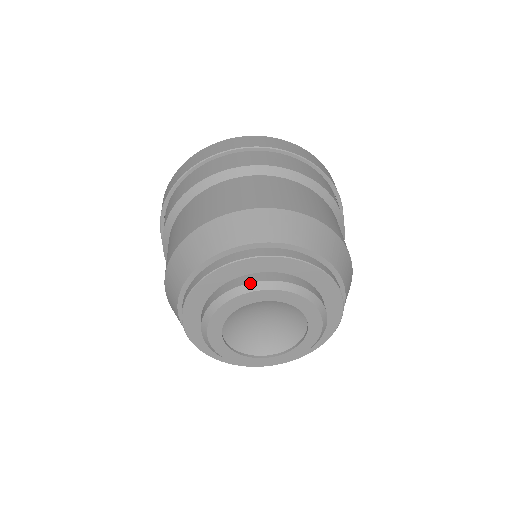
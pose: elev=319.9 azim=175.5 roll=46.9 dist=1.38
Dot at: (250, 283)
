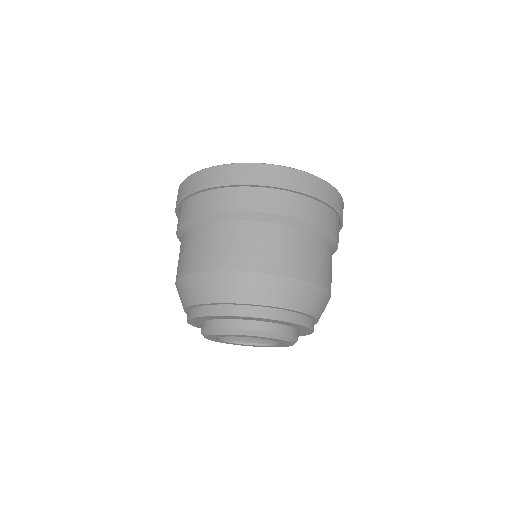
Dot at: (208, 330)
